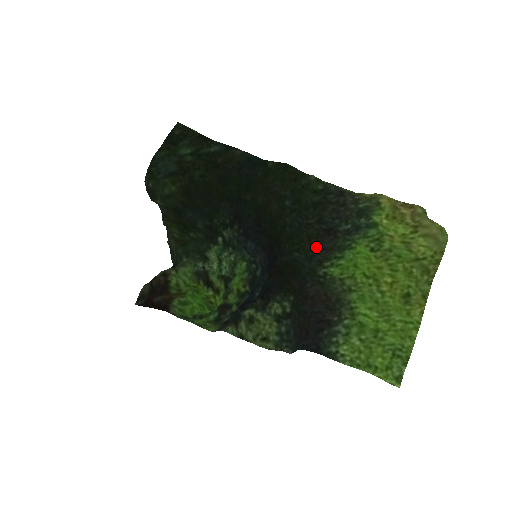
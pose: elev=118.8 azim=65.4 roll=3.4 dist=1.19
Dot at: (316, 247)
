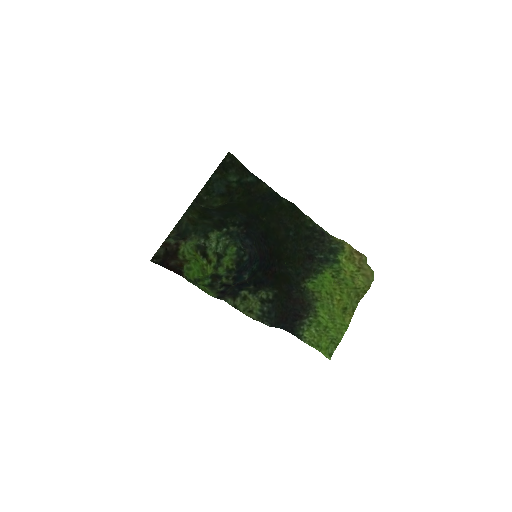
Dot at: (302, 267)
